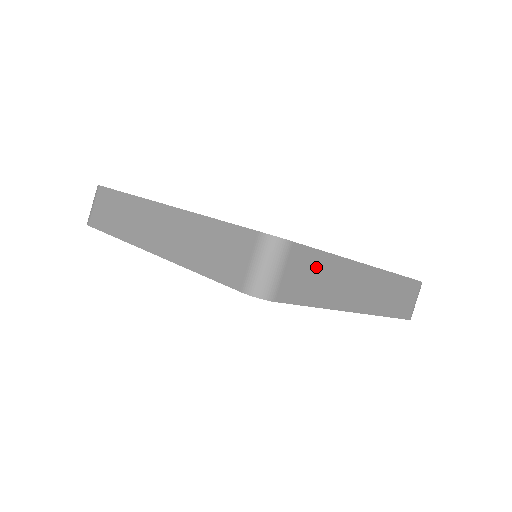
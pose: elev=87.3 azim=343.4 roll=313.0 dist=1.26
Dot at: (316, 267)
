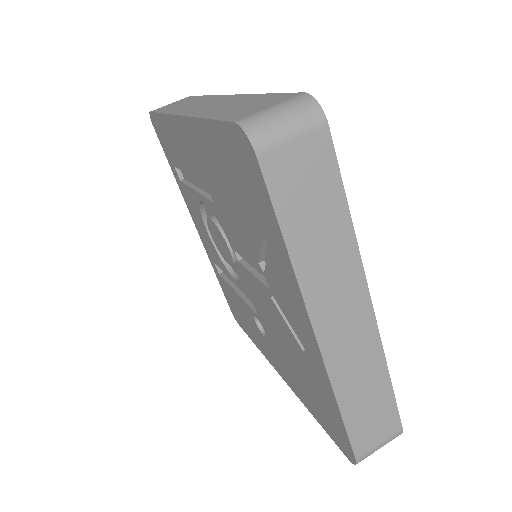
Dot at: (325, 198)
